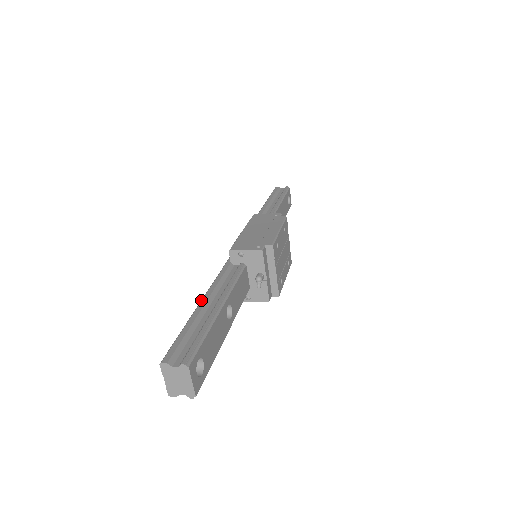
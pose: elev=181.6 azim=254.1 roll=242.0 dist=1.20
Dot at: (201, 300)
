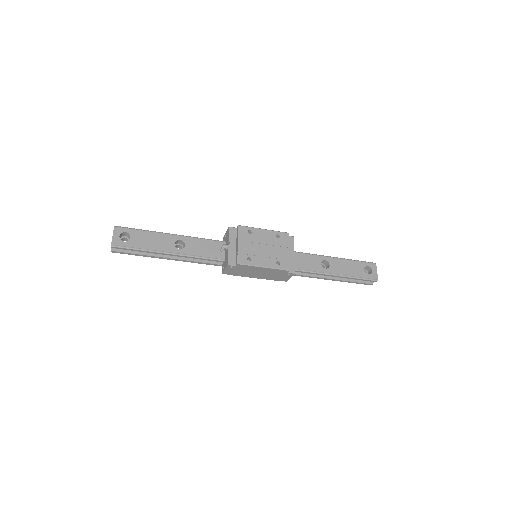
Dot at: occluded
